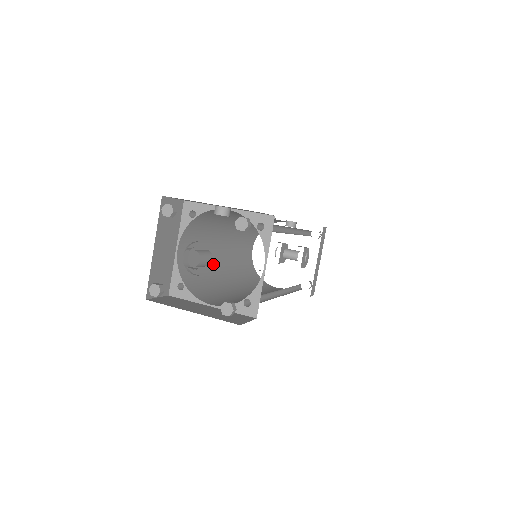
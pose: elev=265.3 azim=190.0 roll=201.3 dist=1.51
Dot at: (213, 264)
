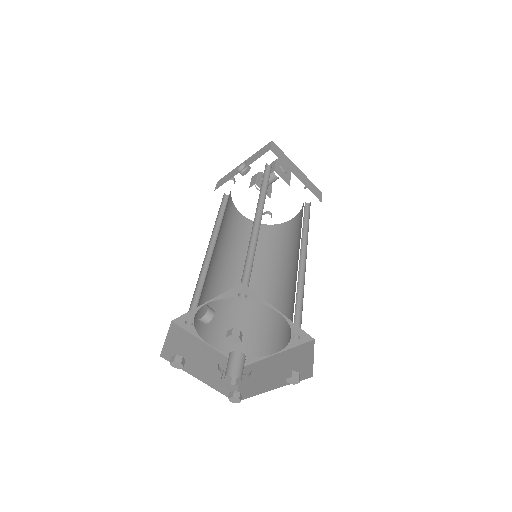
Dot at: occluded
